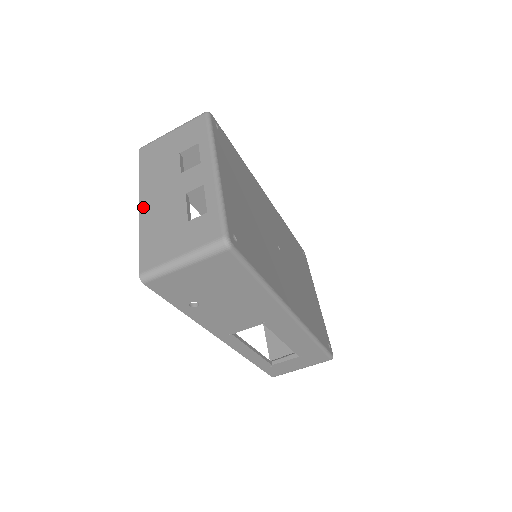
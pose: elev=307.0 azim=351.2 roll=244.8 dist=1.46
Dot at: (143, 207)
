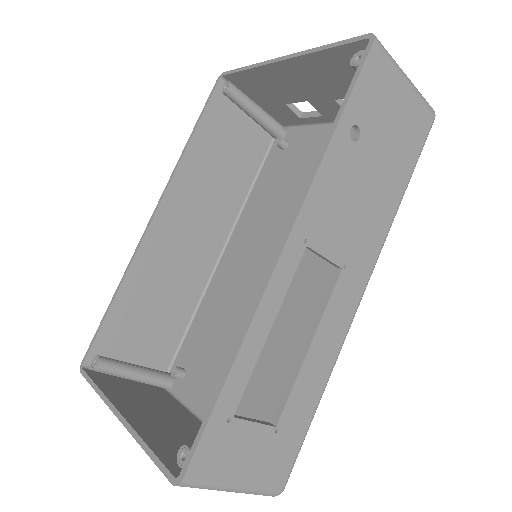
Dot at: occluded
